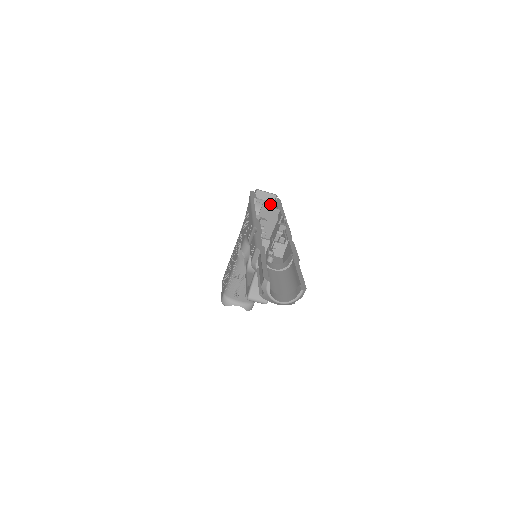
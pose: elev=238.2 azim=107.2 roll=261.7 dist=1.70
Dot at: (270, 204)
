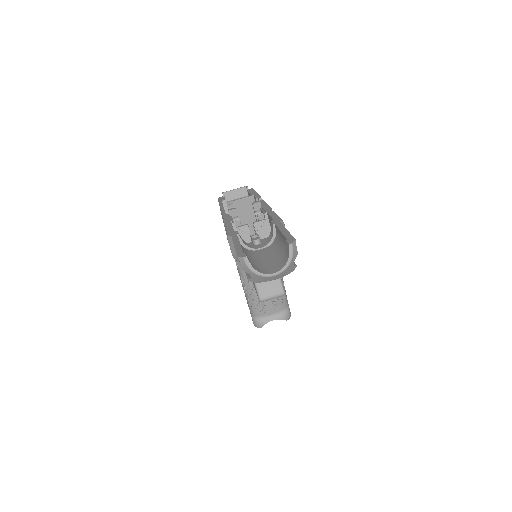
Dot at: occluded
